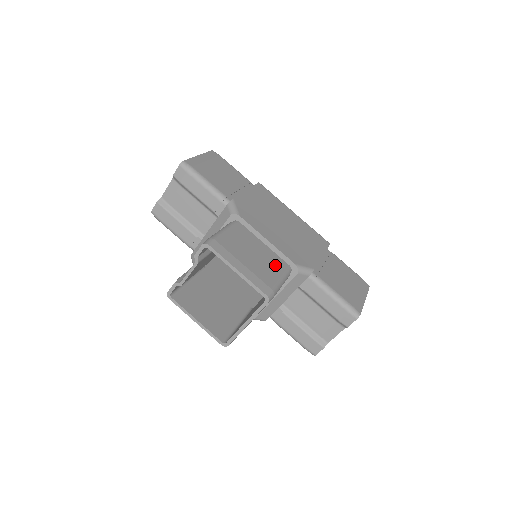
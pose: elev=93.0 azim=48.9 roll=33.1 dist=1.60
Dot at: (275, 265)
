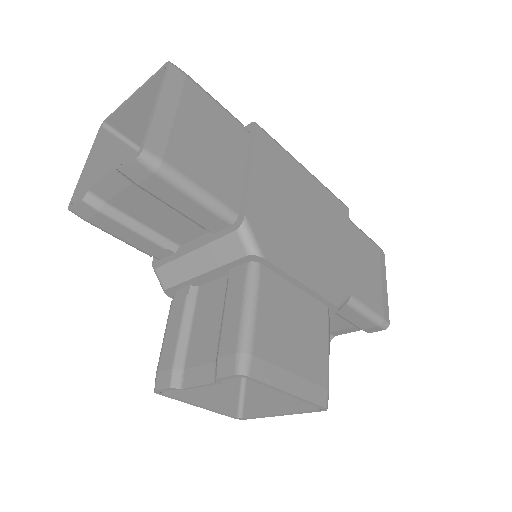
Dot at: (317, 327)
